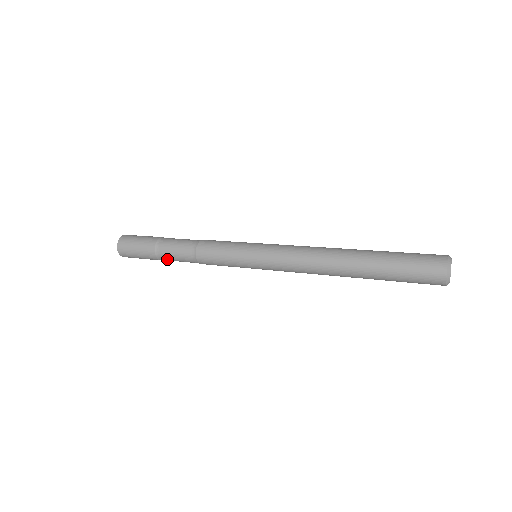
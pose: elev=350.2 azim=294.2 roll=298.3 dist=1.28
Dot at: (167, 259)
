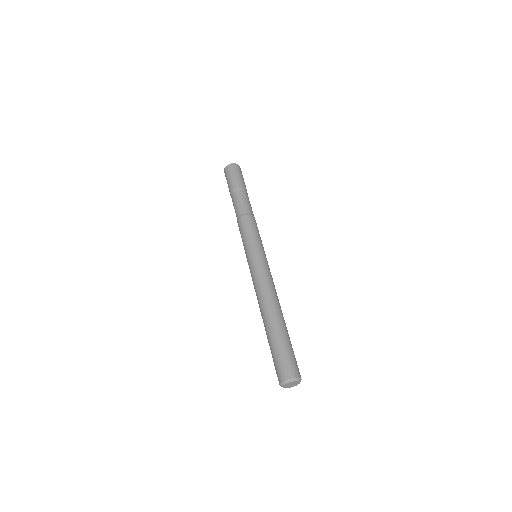
Dot at: occluded
